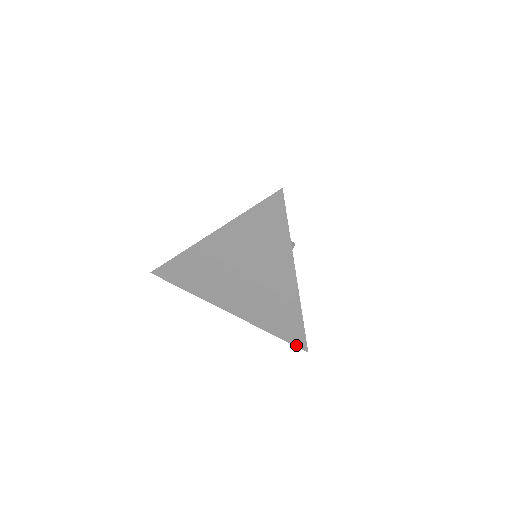
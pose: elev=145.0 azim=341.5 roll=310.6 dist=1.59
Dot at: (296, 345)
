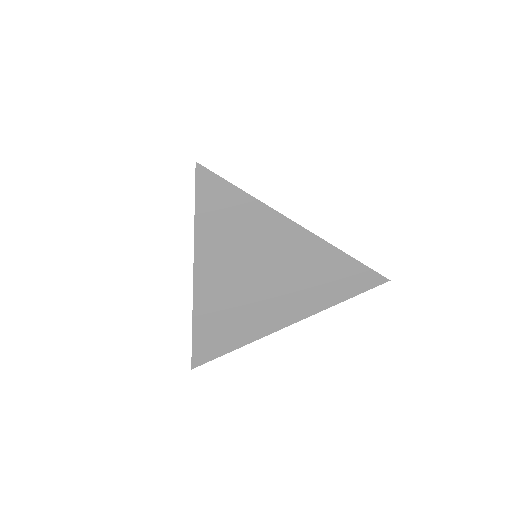
Dot at: (373, 286)
